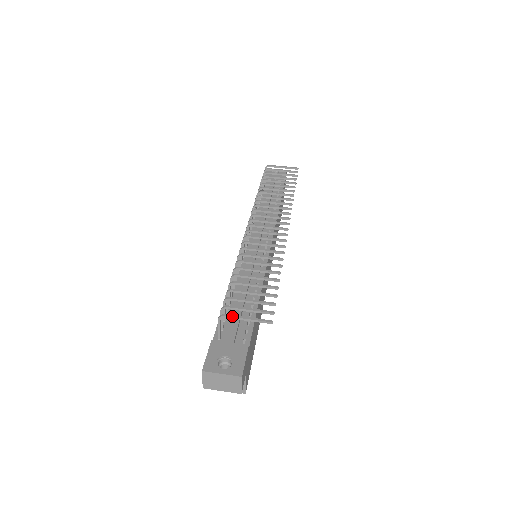
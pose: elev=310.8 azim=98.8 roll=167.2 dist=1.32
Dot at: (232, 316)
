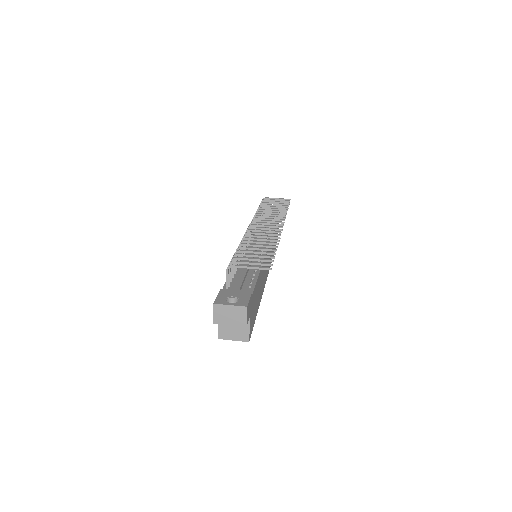
Dot at: (238, 265)
